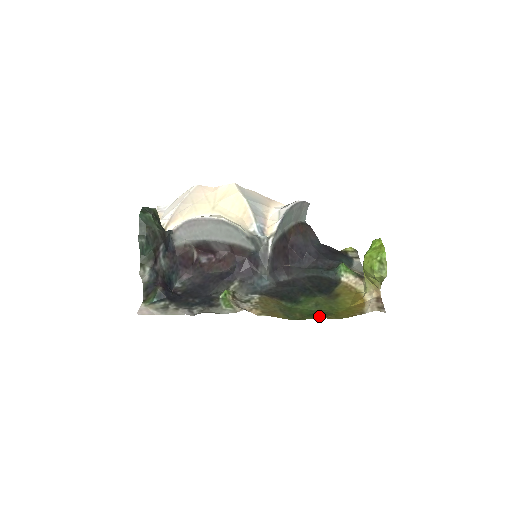
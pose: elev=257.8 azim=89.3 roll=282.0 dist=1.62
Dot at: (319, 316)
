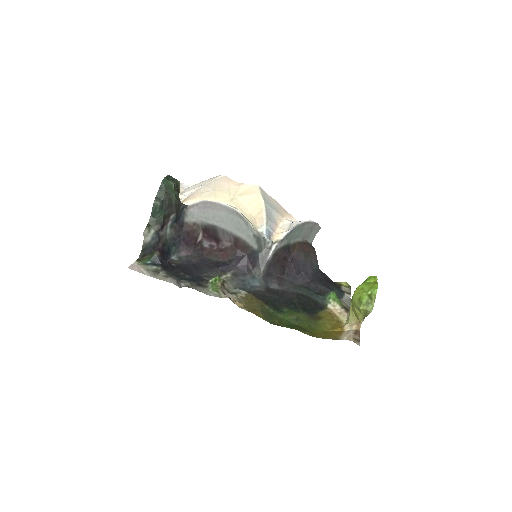
Dot at: (296, 328)
